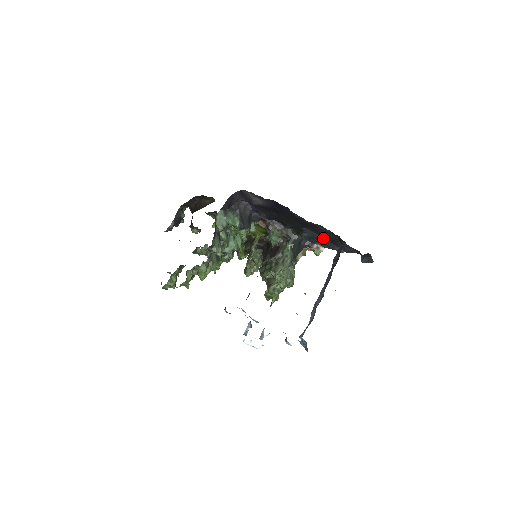
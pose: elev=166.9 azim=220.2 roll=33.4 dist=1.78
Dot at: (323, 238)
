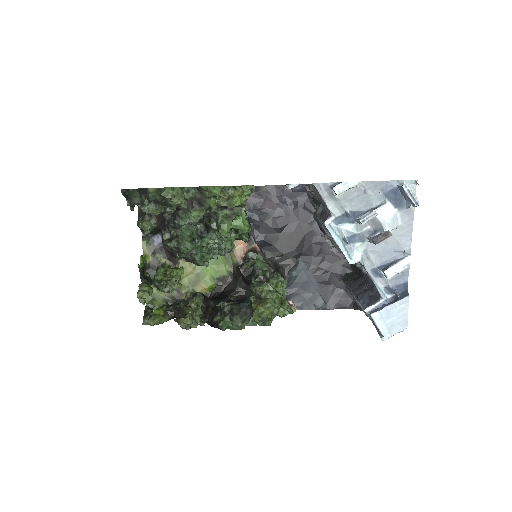
Dot at: (313, 281)
